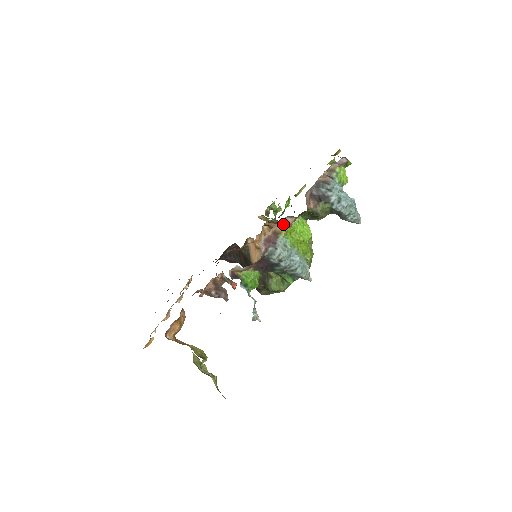
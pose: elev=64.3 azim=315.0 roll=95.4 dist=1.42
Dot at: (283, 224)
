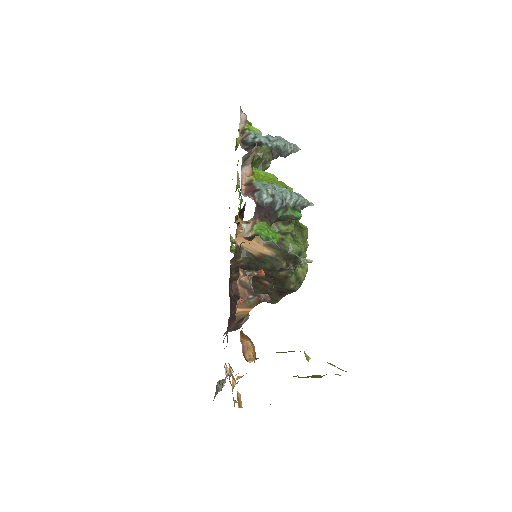
Dot at: (246, 175)
